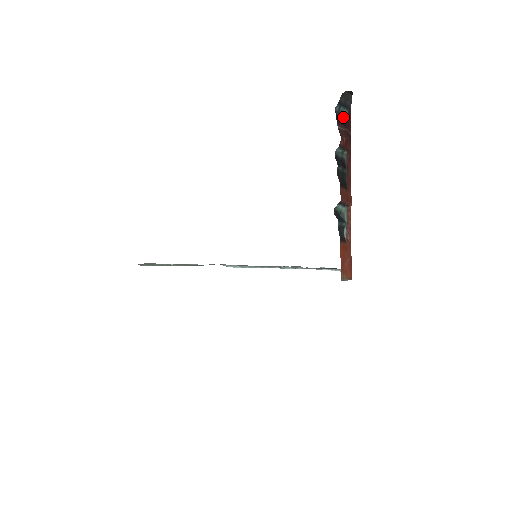
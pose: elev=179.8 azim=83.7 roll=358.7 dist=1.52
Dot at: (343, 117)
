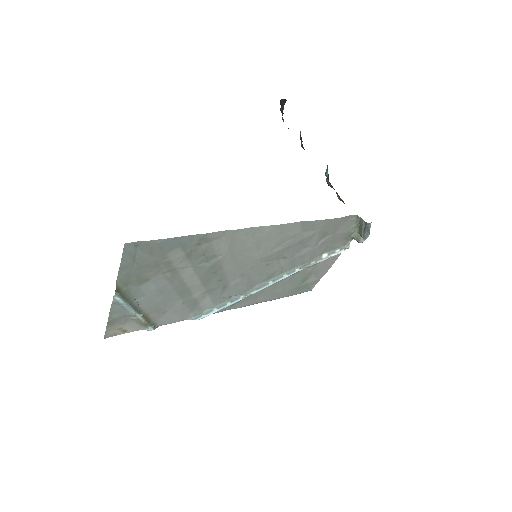
Dot at: occluded
